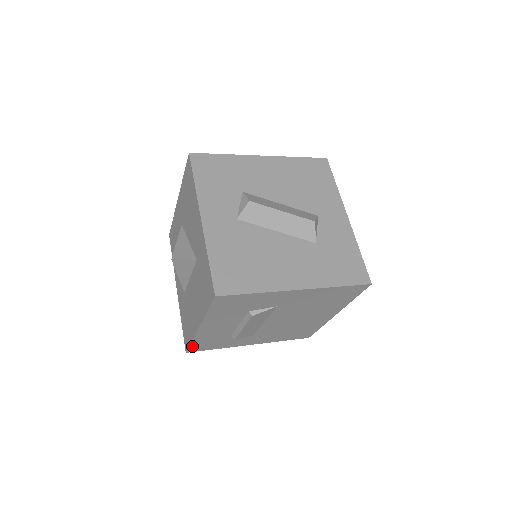
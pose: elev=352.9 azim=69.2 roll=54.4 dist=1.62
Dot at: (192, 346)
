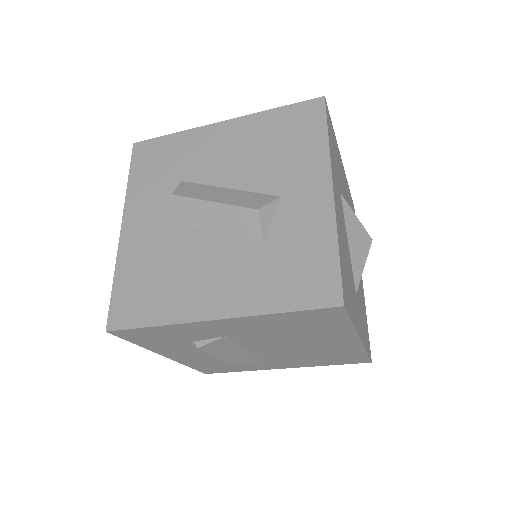
Dot at: (199, 369)
